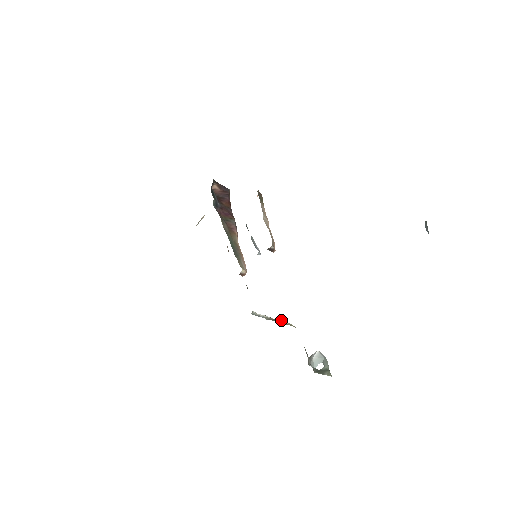
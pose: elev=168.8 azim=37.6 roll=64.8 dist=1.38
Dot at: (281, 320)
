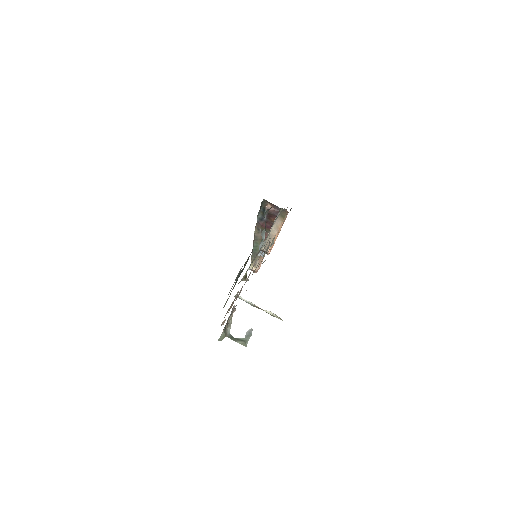
Dot at: (268, 311)
